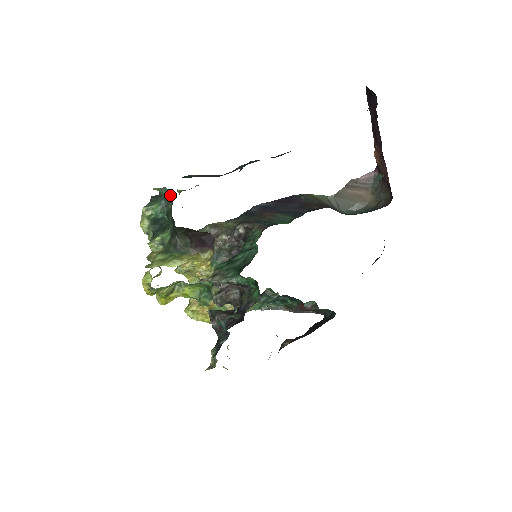
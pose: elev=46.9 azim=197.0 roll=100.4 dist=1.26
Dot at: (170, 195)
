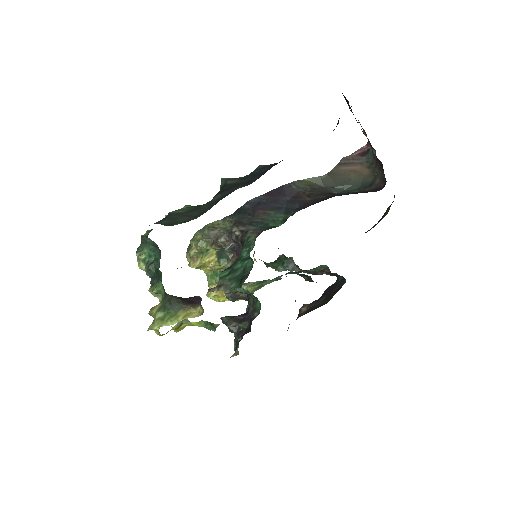
Dot at: occluded
